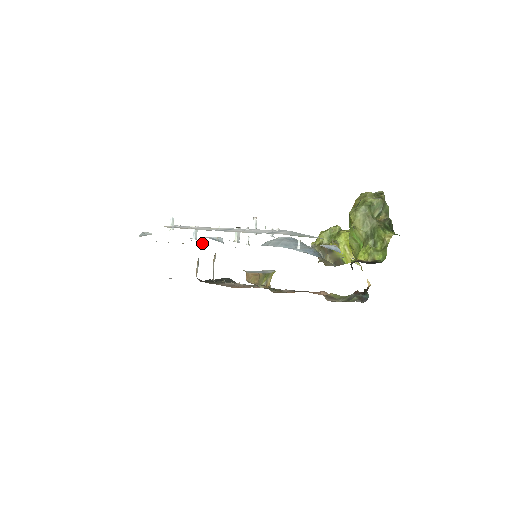
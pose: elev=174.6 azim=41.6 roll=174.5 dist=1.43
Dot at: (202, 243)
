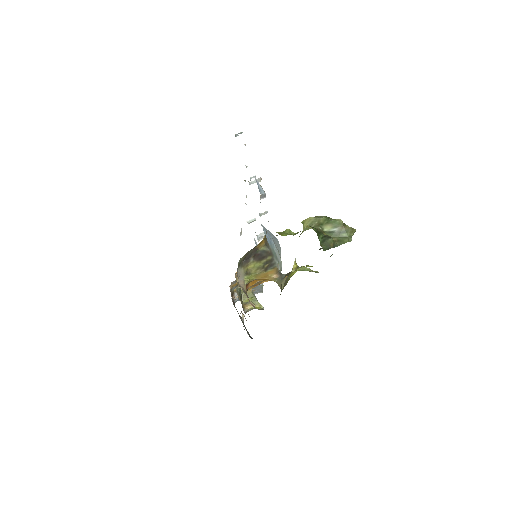
Dot at: occluded
